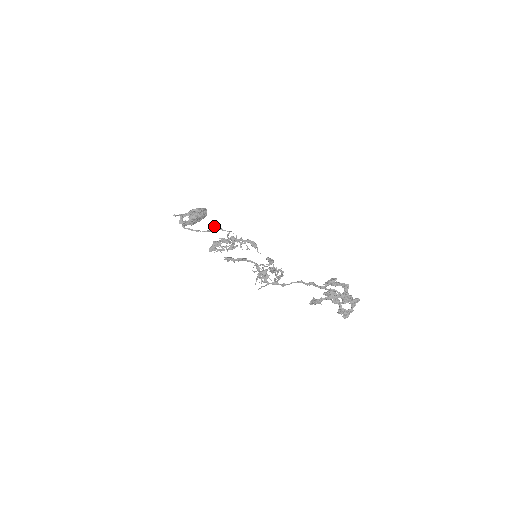
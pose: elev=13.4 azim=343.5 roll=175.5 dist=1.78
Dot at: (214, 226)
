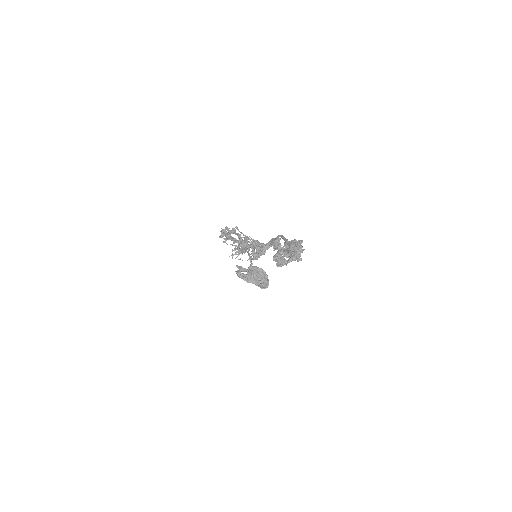
Dot at: occluded
